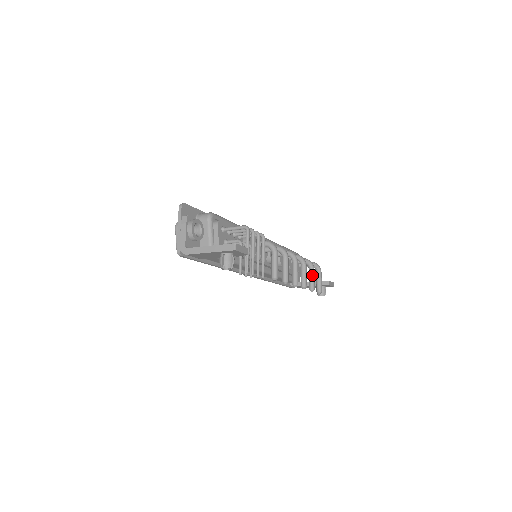
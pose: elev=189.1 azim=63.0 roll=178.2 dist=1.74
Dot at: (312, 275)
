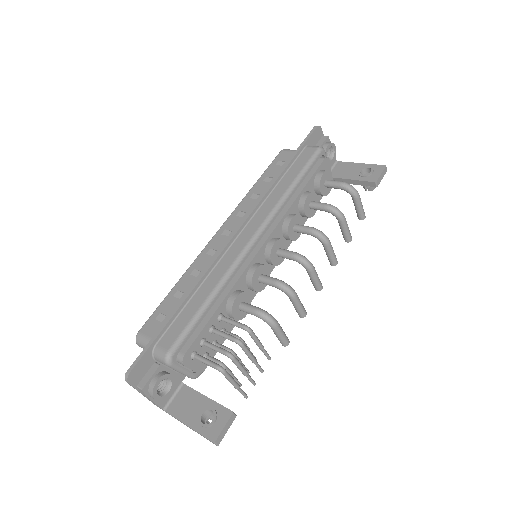
Dot at: (344, 228)
